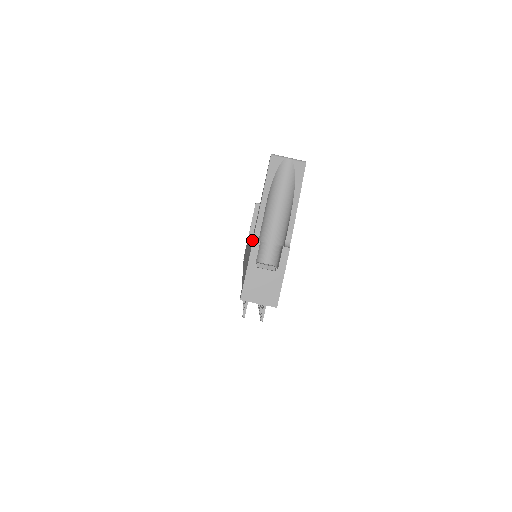
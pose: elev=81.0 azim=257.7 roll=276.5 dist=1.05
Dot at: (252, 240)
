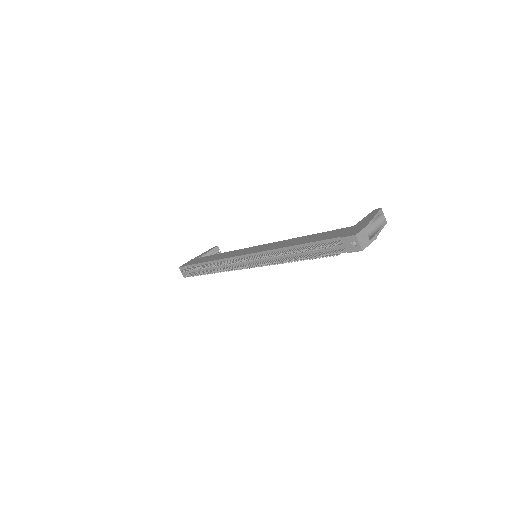
Dot at: (362, 224)
